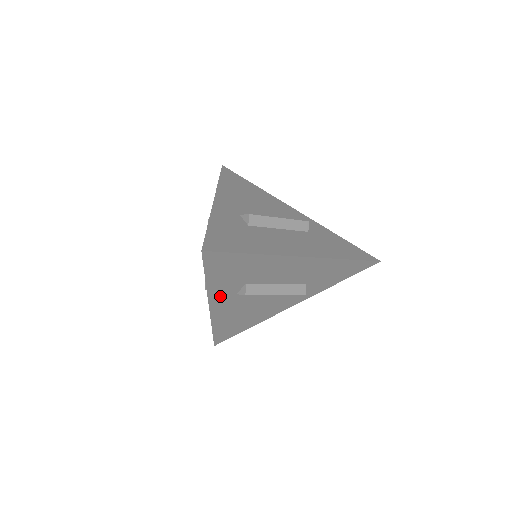
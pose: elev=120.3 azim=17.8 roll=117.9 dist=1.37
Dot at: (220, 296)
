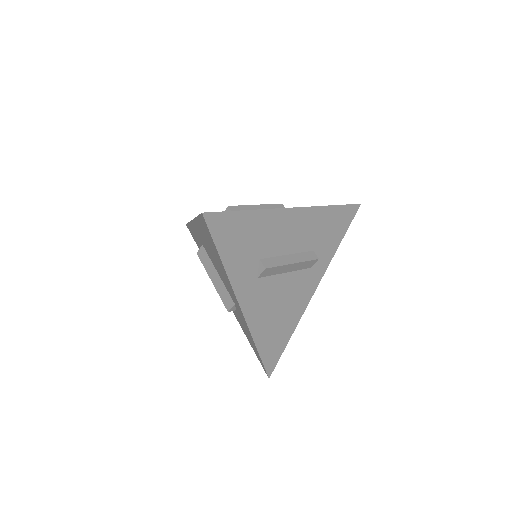
Dot at: (243, 285)
